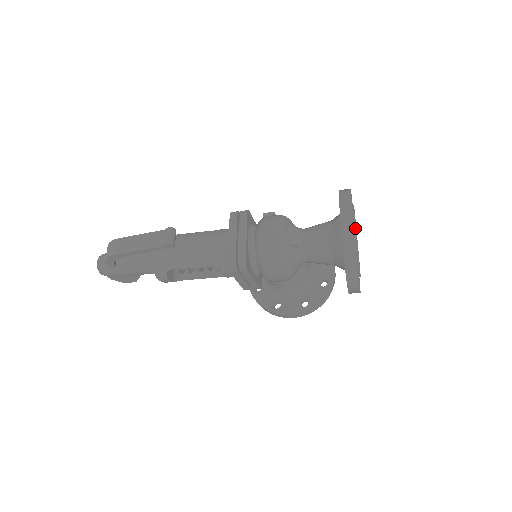
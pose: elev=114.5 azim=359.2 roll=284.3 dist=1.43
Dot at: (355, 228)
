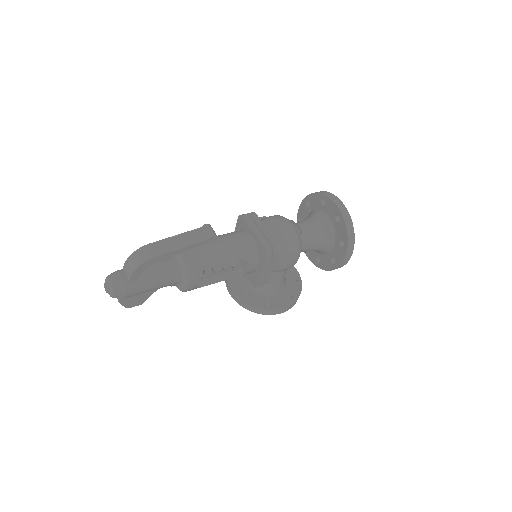
Dot at: occluded
